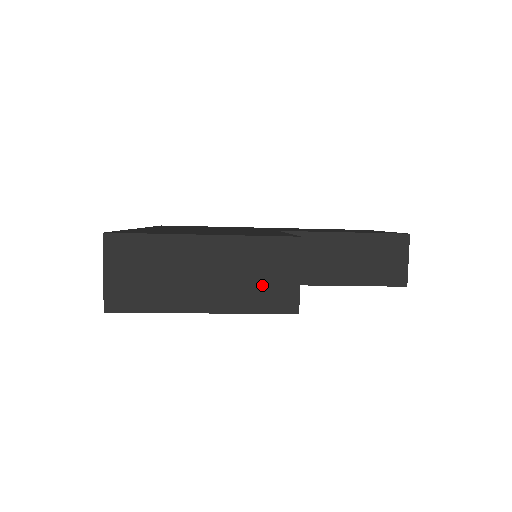
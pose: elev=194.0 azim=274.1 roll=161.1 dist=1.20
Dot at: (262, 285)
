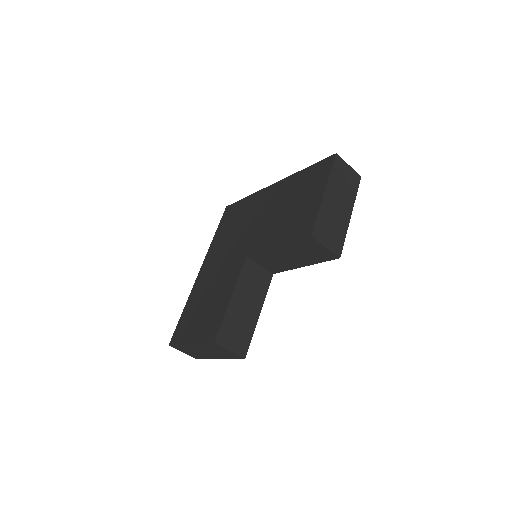
Dot at: (223, 353)
